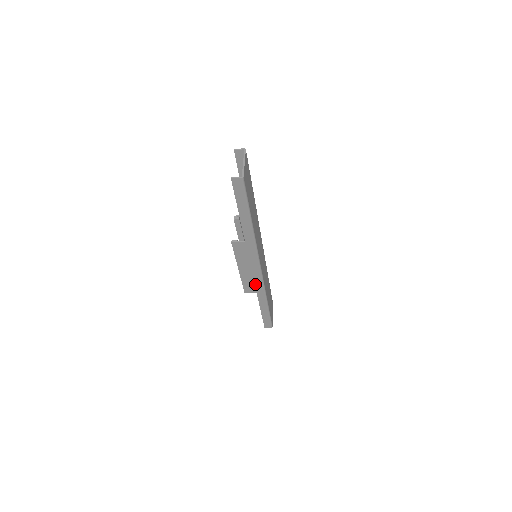
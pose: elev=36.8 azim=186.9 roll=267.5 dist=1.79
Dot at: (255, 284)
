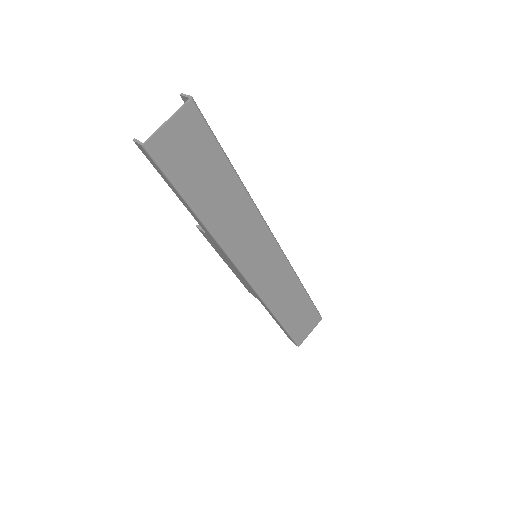
Dot at: (251, 290)
